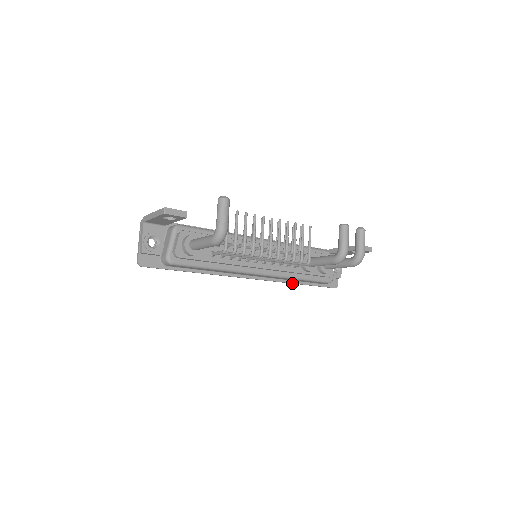
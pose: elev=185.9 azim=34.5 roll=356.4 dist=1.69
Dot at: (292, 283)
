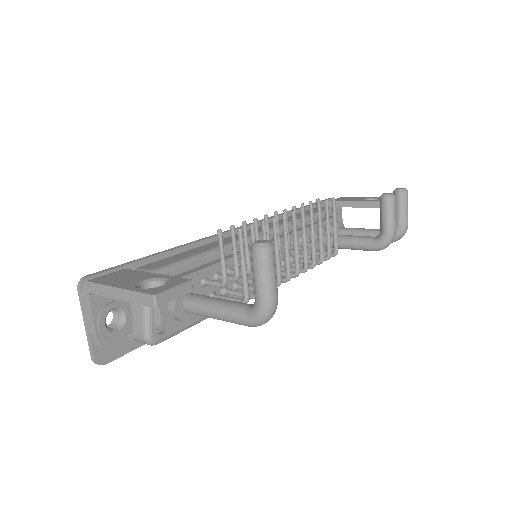
Dot at: occluded
